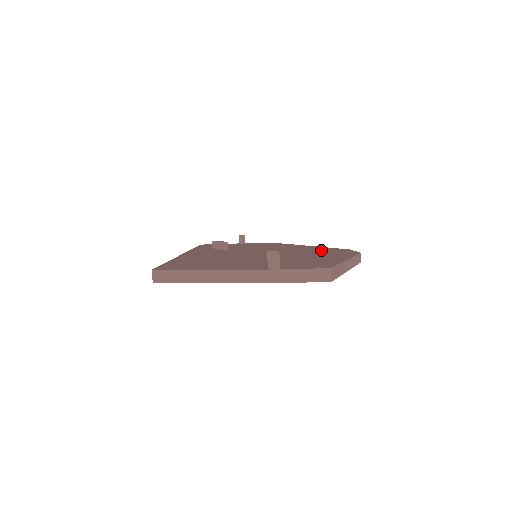
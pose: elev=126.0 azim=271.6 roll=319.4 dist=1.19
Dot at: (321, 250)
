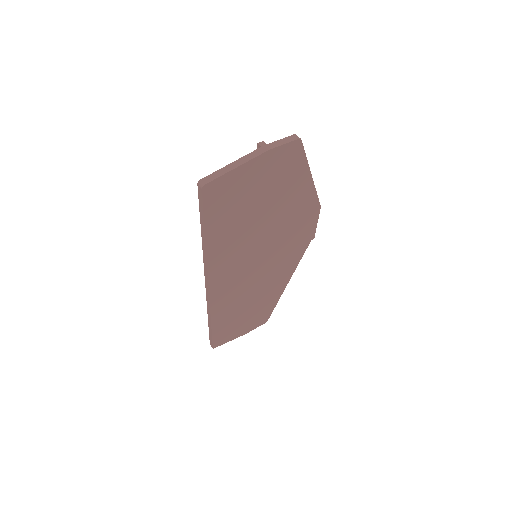
Dot at: occluded
